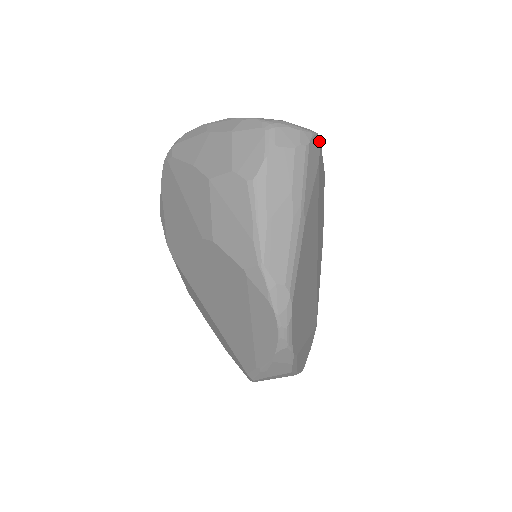
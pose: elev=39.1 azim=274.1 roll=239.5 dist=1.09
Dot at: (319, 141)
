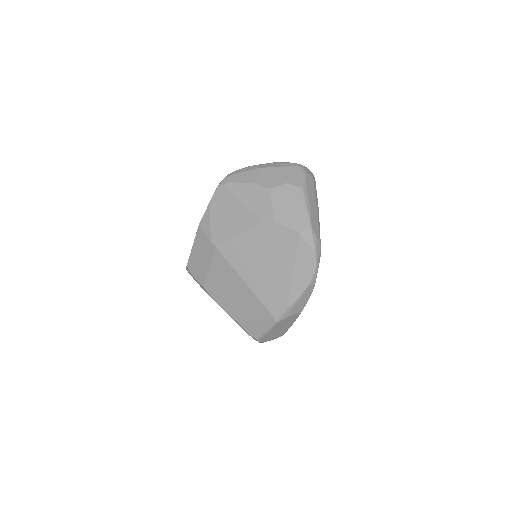
Dot at: occluded
